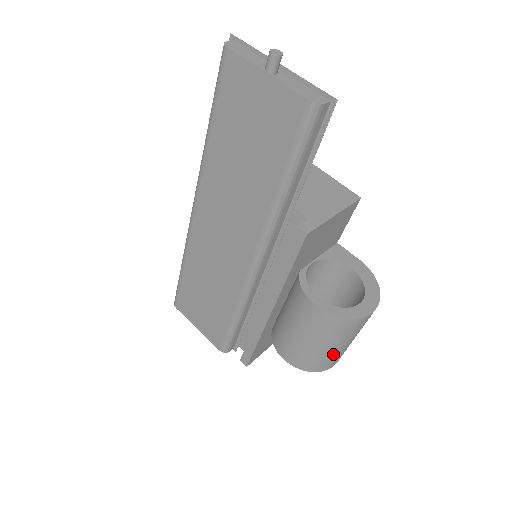
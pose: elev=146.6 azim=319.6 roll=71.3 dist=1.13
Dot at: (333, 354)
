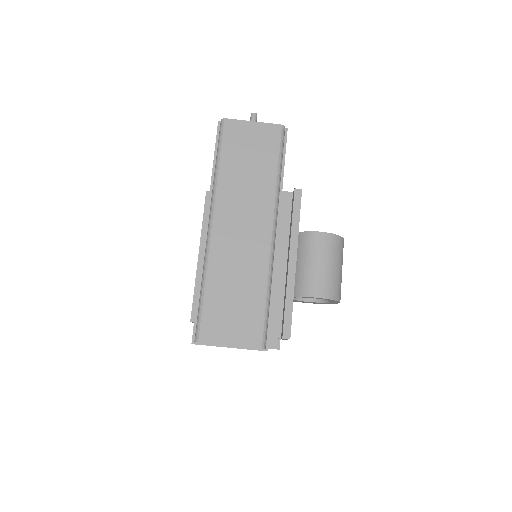
Dot at: (340, 278)
